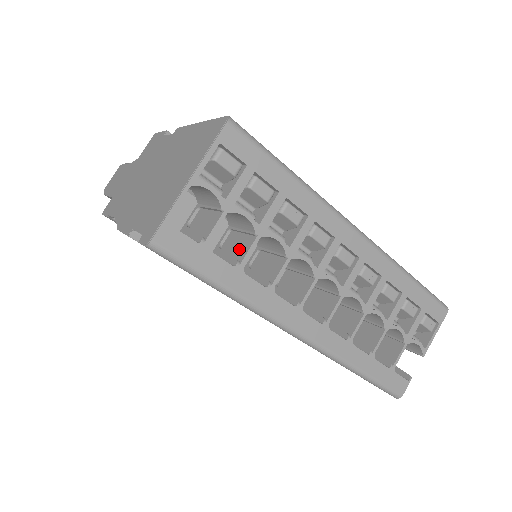
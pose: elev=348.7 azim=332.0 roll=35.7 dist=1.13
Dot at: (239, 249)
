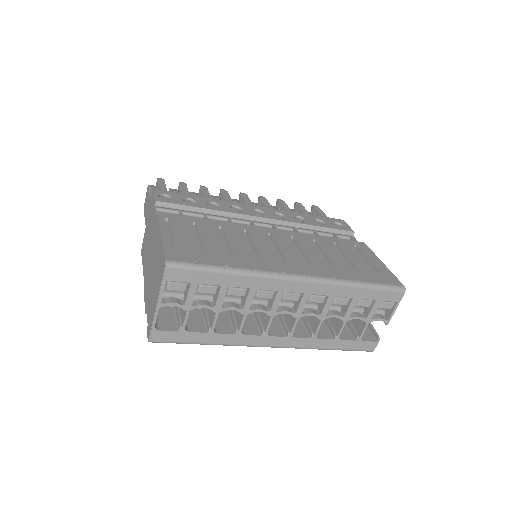
Dot at: (211, 316)
